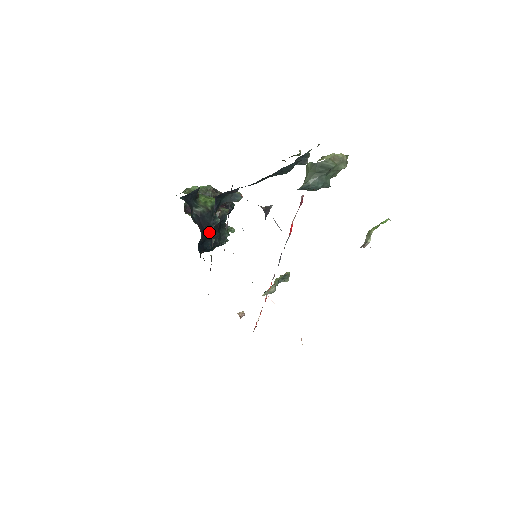
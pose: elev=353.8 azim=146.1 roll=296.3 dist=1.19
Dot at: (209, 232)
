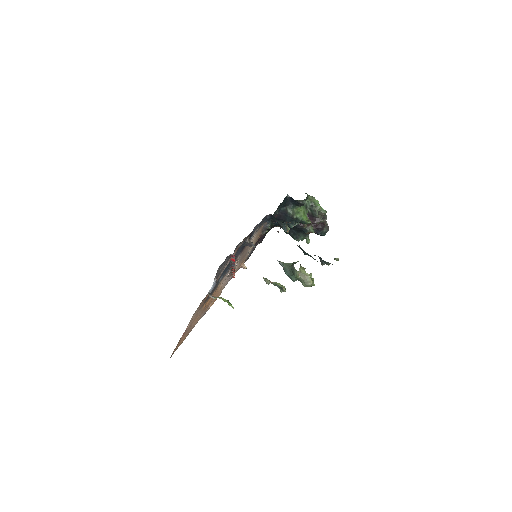
Dot at: occluded
